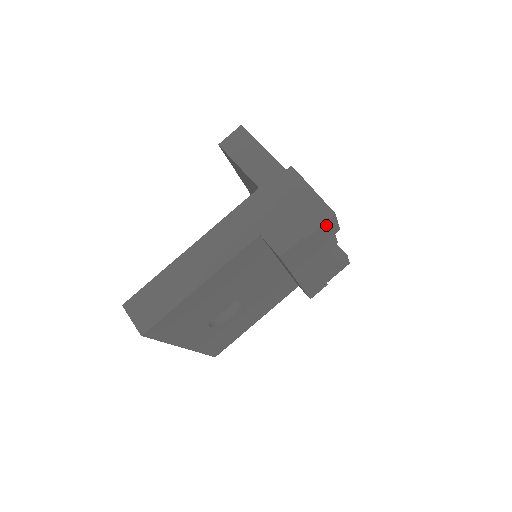
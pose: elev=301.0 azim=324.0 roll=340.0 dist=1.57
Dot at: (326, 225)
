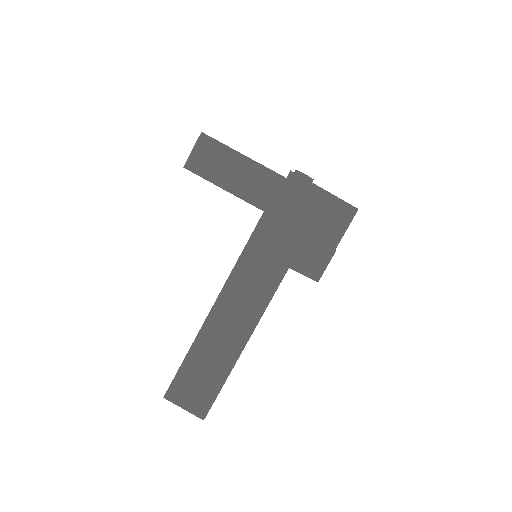
Dot at: occluded
